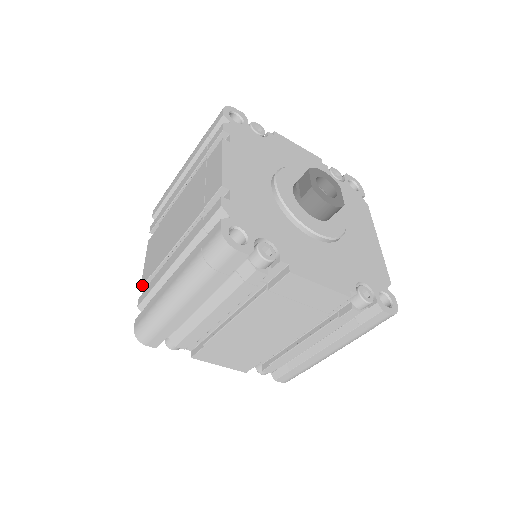
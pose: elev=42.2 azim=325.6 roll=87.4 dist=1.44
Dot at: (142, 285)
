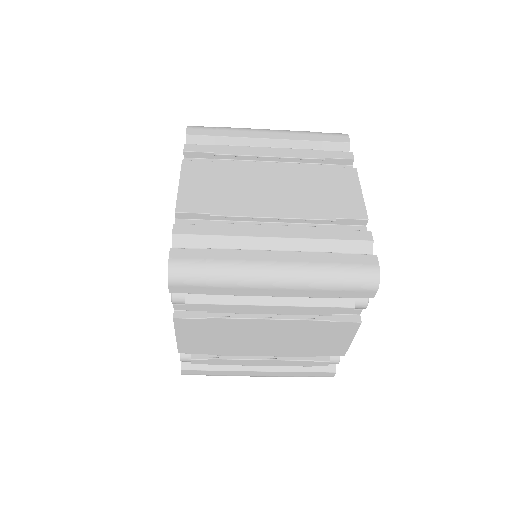
Dot at: (181, 212)
